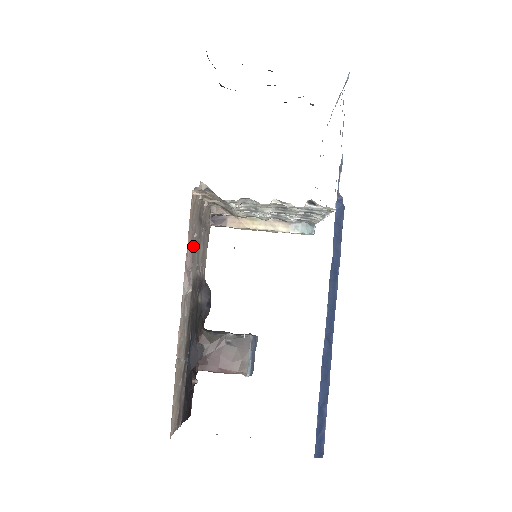
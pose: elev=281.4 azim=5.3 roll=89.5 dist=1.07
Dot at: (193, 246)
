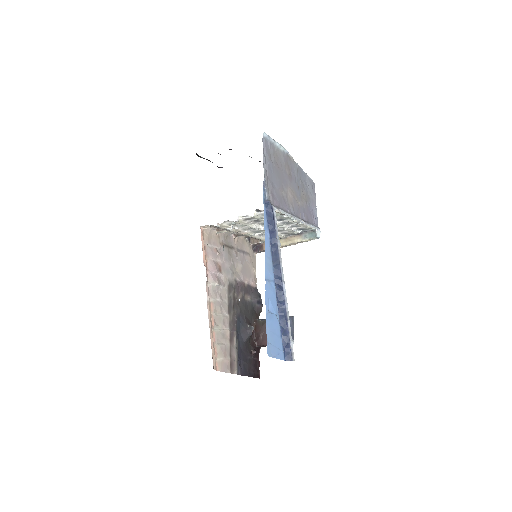
Dot at: (219, 260)
